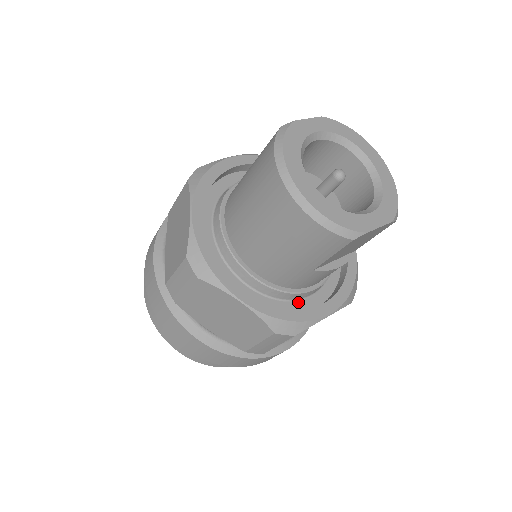
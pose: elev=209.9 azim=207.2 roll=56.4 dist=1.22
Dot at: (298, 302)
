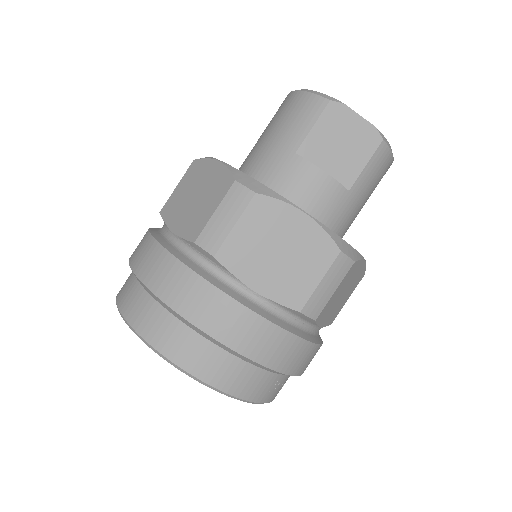
Dot at: occluded
